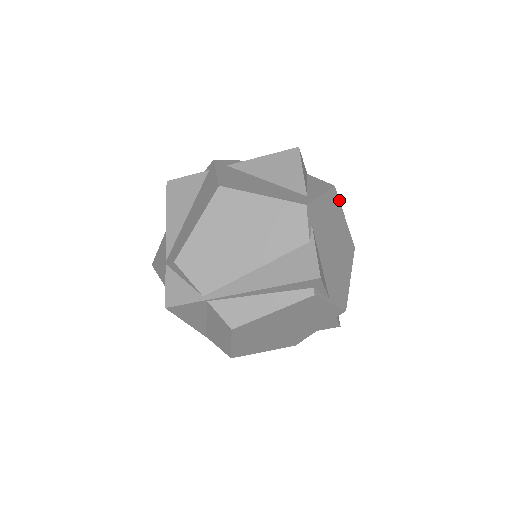
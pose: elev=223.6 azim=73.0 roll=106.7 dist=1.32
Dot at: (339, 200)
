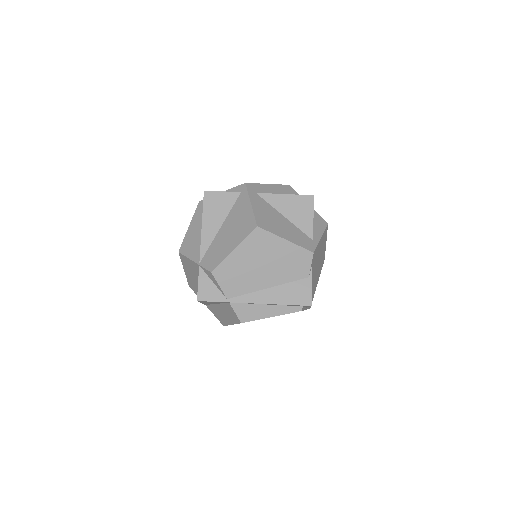
Dot at: occluded
